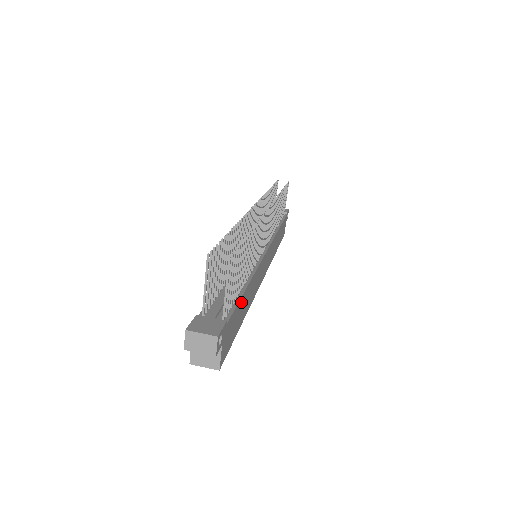
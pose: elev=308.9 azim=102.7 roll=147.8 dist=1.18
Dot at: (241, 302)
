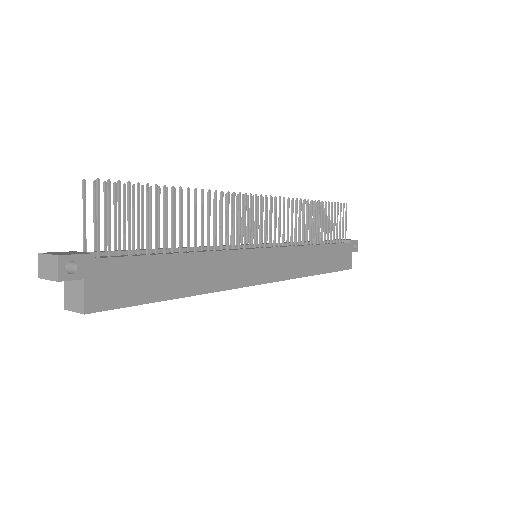
Dot at: (161, 262)
